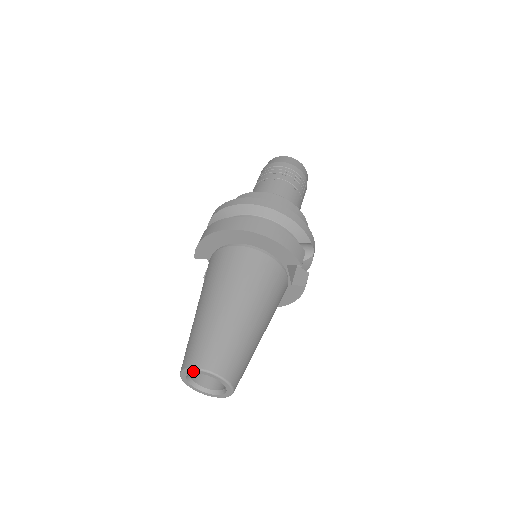
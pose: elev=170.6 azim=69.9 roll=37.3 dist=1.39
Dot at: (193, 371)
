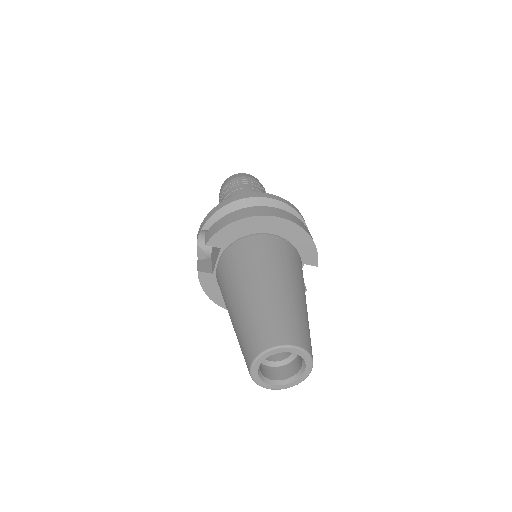
Dot at: (284, 349)
